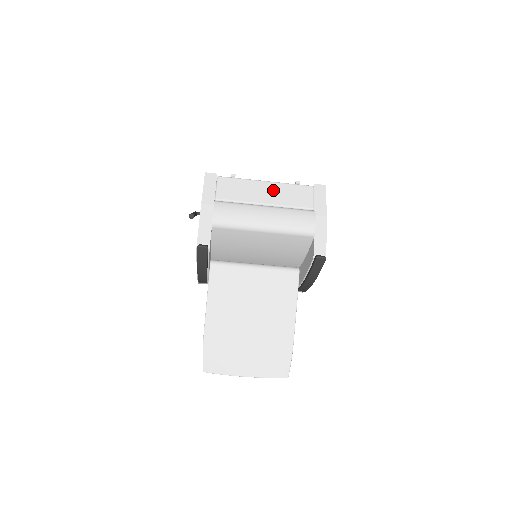
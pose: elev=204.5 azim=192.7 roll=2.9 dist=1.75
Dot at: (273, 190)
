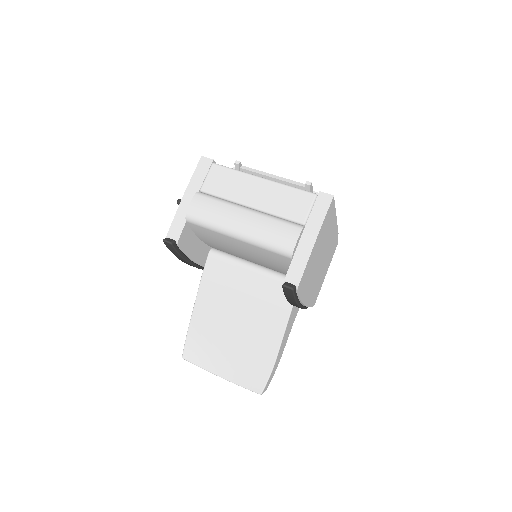
Dot at: (266, 190)
